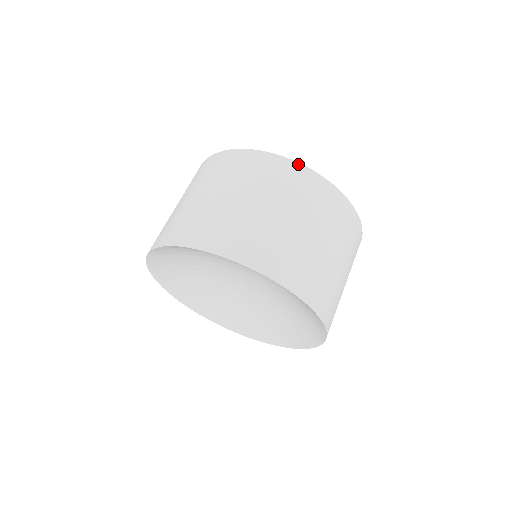
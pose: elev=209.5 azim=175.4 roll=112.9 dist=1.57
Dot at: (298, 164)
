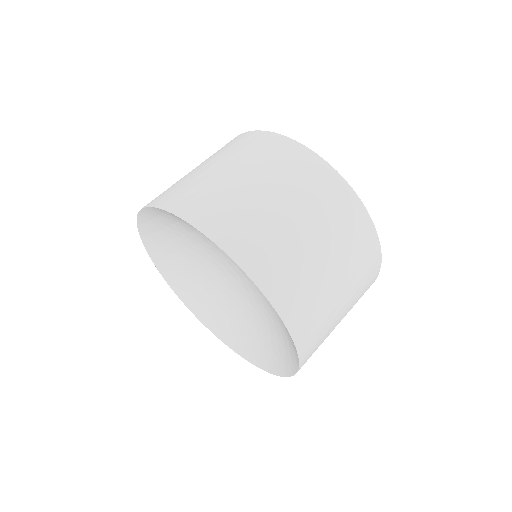
Dot at: (251, 132)
